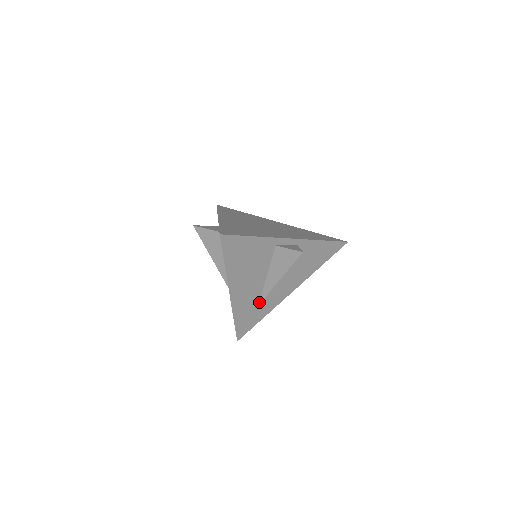
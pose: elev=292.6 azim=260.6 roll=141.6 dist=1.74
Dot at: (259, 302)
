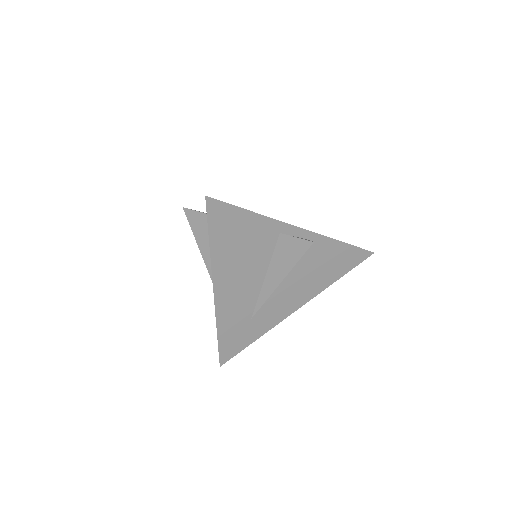
Dot at: (253, 314)
